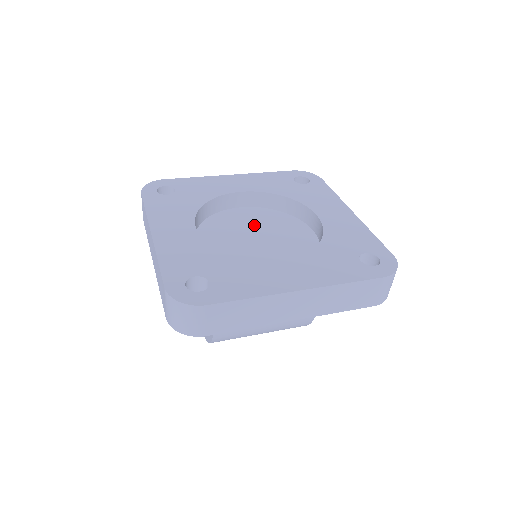
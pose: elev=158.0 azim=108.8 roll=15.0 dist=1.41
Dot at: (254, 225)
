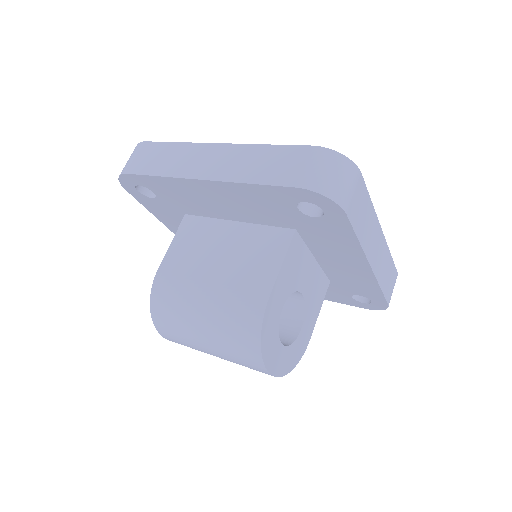
Dot at: occluded
